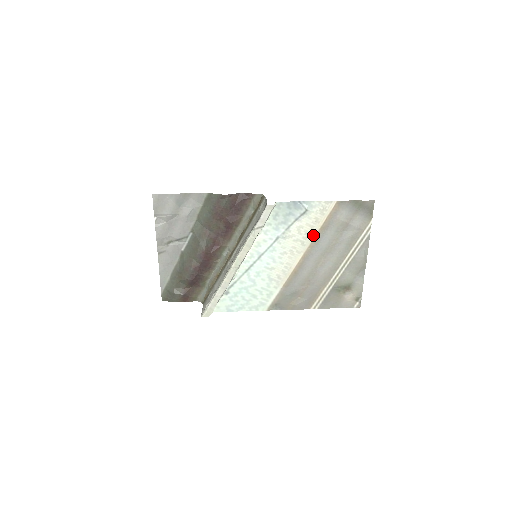
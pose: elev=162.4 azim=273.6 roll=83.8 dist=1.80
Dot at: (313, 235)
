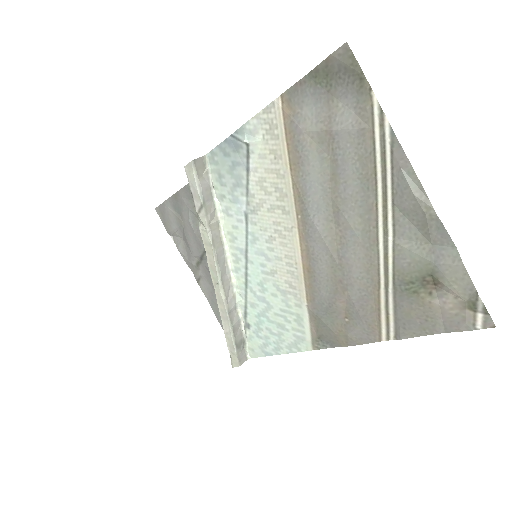
Dot at: (289, 187)
